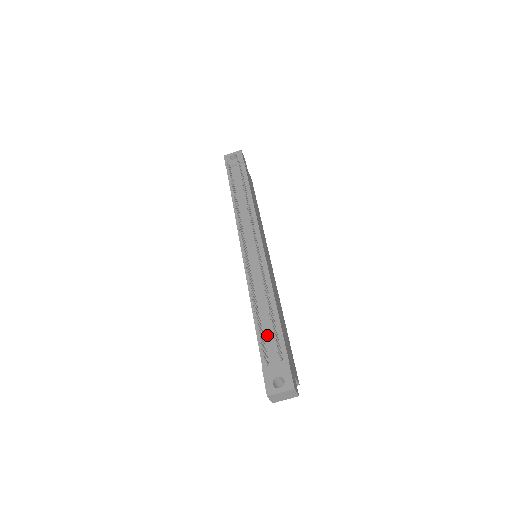
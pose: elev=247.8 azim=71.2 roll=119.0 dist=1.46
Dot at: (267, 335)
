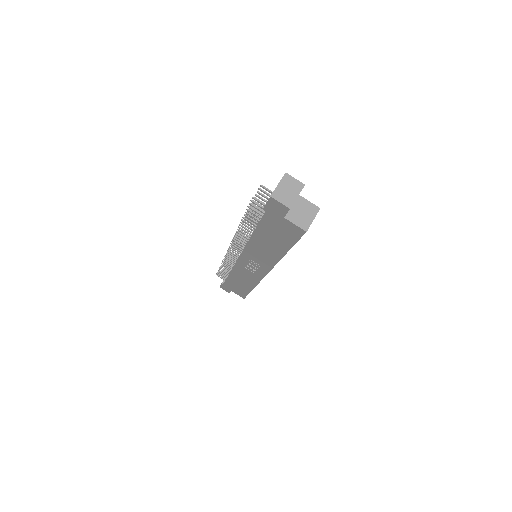
Dot at: occluded
